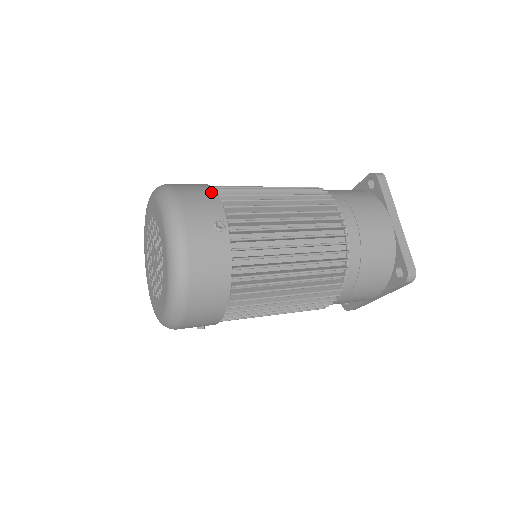
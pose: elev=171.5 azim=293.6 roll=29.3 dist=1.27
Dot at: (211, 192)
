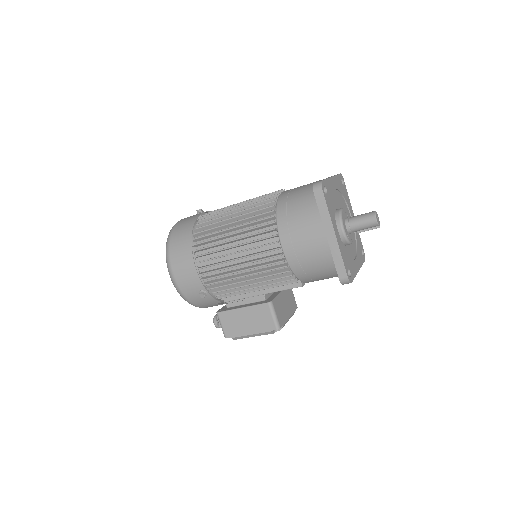
Dot at: occluded
